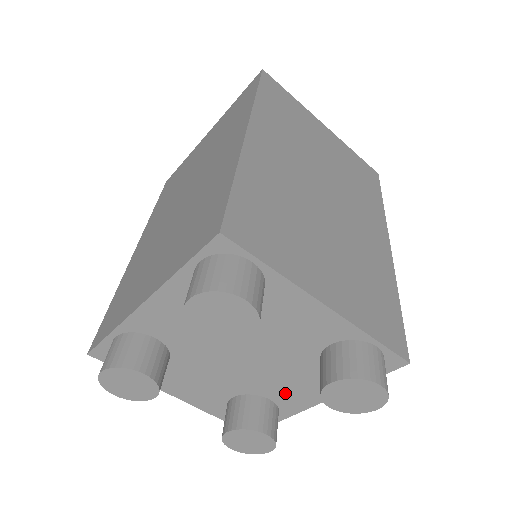
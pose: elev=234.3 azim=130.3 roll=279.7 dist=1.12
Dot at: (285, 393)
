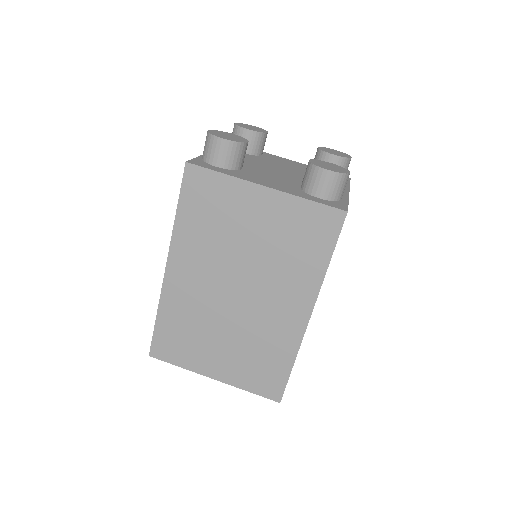
Dot at: occluded
